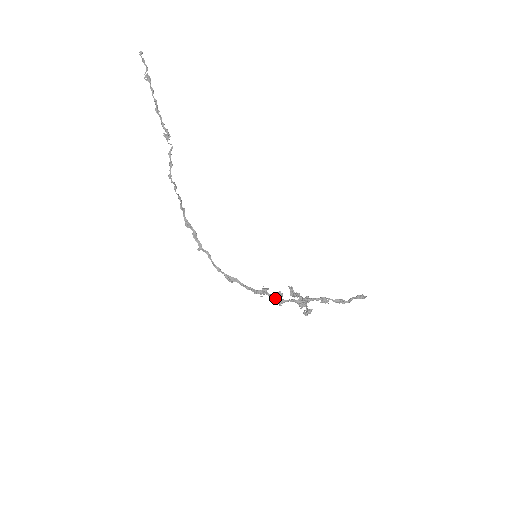
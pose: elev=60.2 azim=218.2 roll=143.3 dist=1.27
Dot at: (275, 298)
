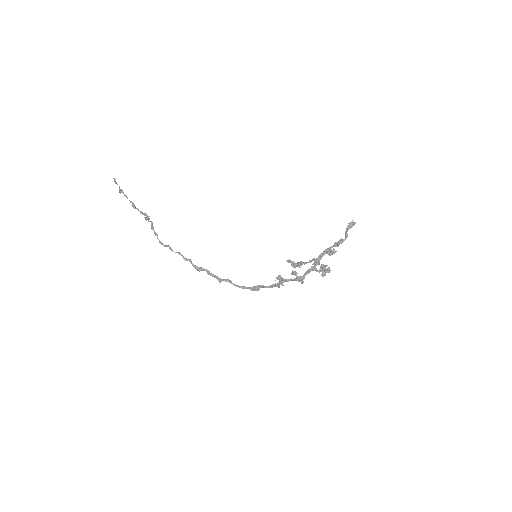
Dot at: (295, 279)
